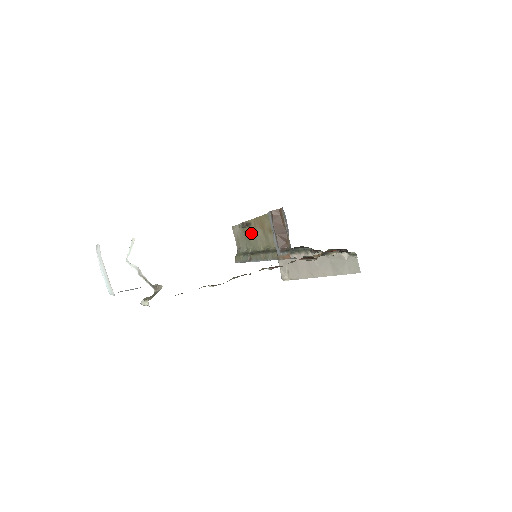
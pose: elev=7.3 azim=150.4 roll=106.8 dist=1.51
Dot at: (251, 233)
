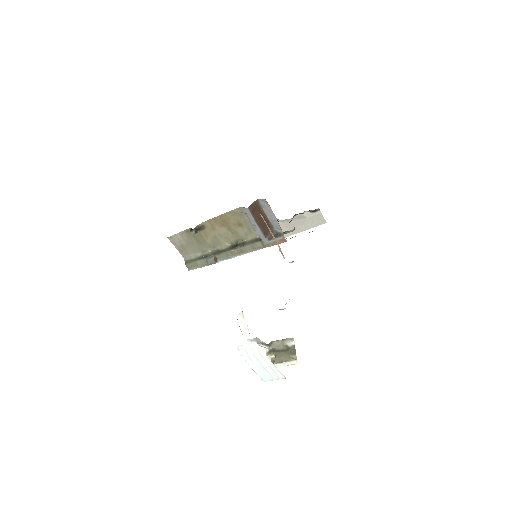
Dot at: (206, 235)
